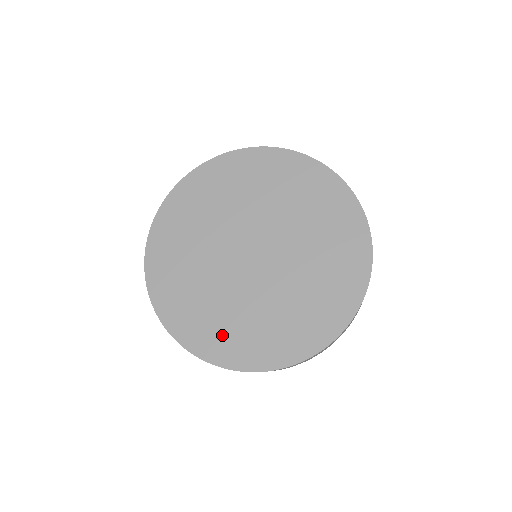
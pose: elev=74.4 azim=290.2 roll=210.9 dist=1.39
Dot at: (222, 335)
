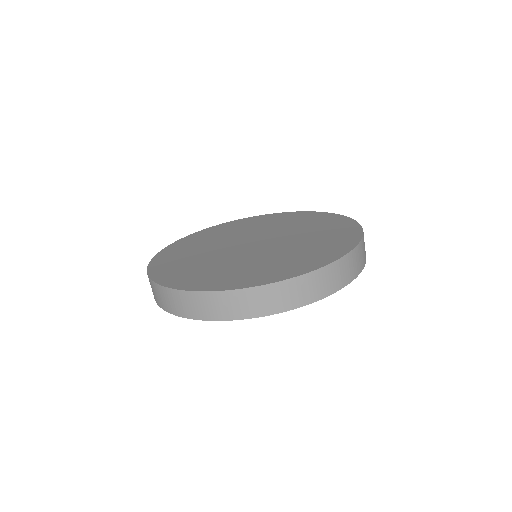
Dot at: (221, 277)
